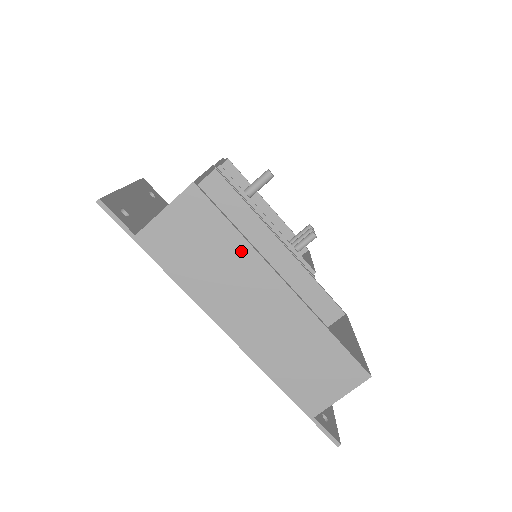
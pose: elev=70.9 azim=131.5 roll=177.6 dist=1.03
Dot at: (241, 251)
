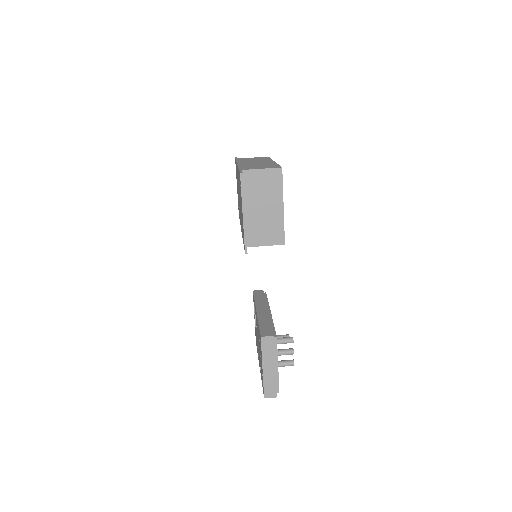
Dot at: occluded
